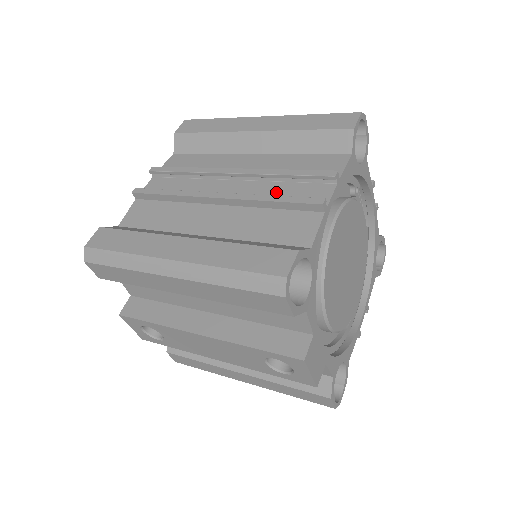
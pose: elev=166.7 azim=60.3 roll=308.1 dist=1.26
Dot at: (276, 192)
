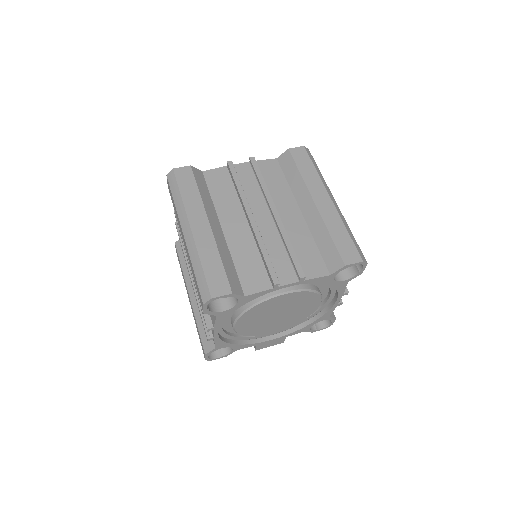
Dot at: occluded
